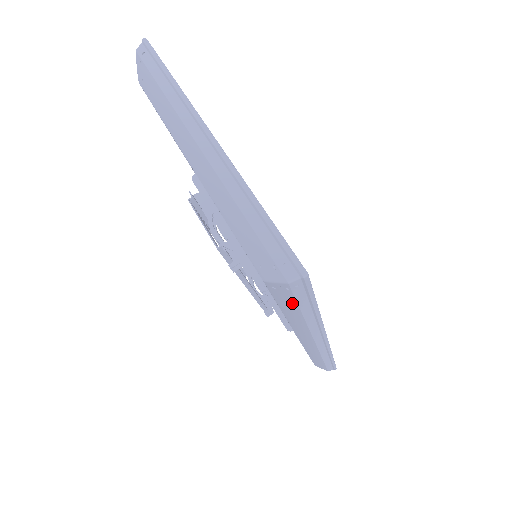
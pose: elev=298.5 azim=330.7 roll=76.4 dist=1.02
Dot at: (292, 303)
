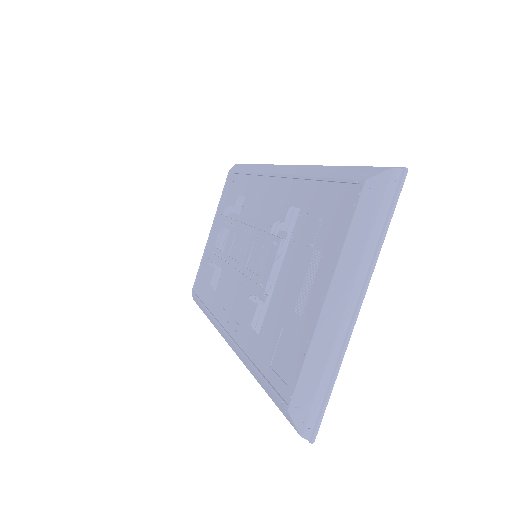
Dot at: (277, 405)
